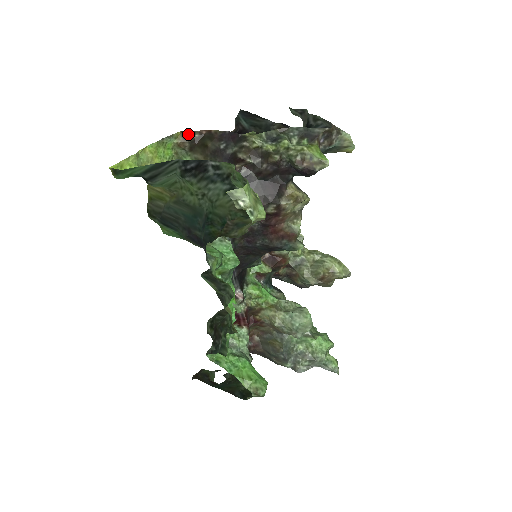
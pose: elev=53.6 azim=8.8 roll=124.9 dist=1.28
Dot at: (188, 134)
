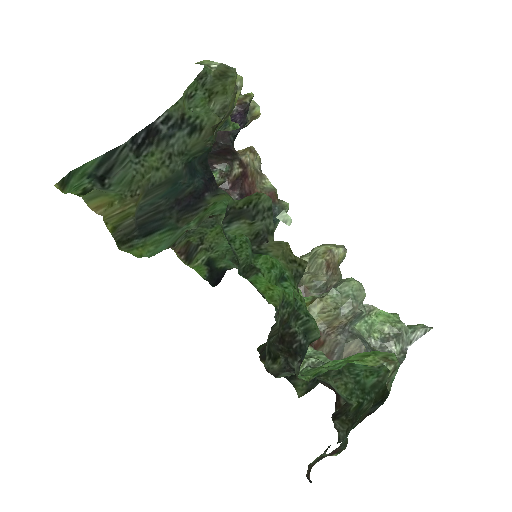
Dot at: occluded
